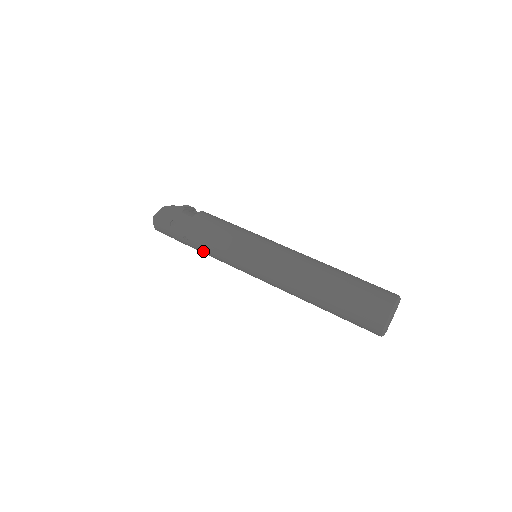
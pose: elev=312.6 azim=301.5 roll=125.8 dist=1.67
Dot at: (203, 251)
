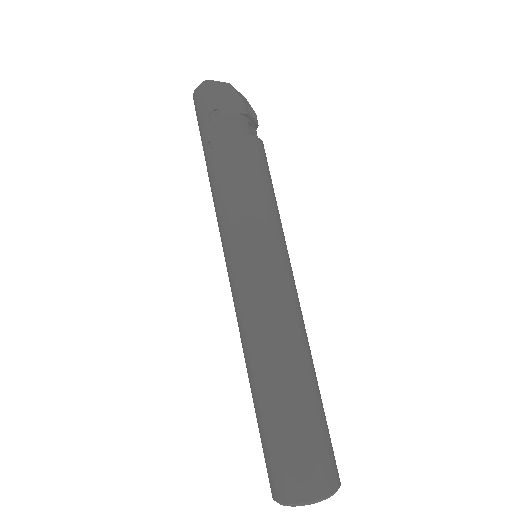
Dot at: (211, 182)
